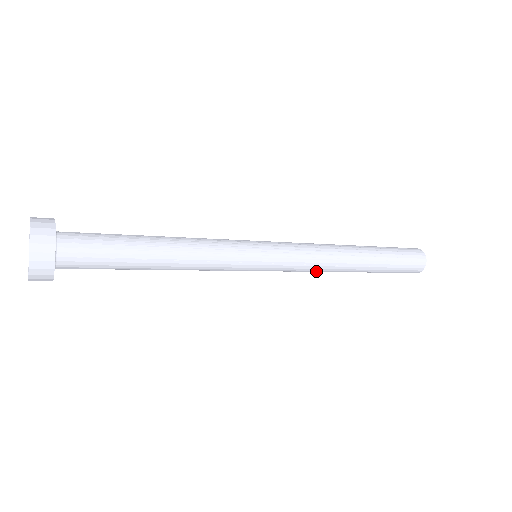
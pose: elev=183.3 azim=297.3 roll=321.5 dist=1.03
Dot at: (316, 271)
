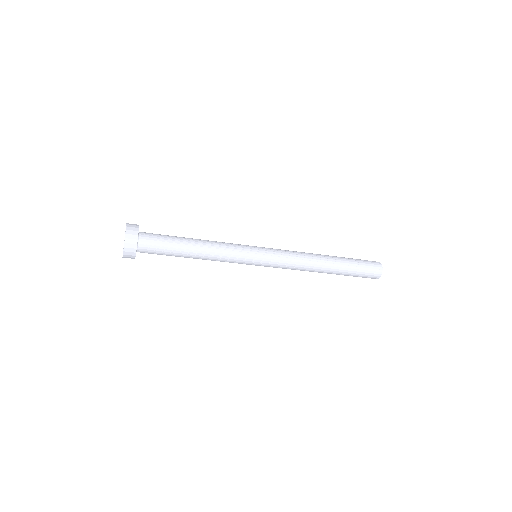
Dot at: occluded
